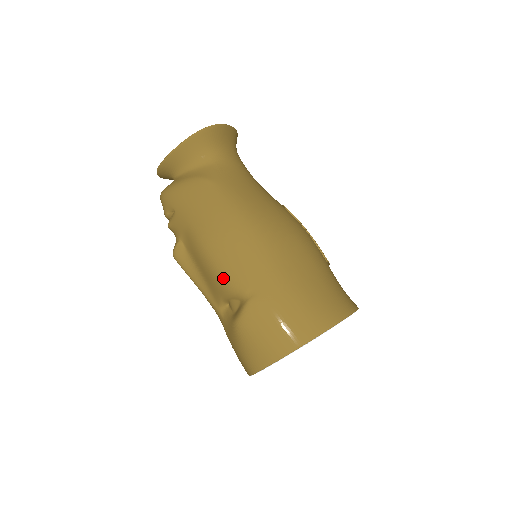
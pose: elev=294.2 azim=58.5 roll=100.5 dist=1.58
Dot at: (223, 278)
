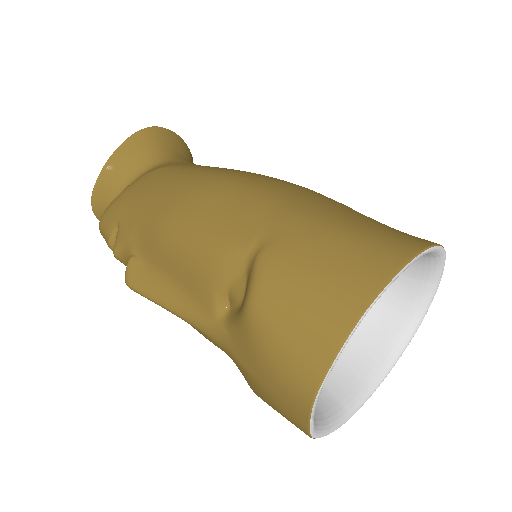
Dot at: (207, 248)
